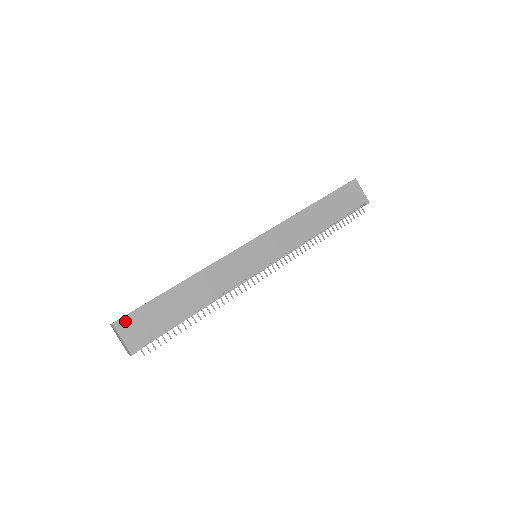
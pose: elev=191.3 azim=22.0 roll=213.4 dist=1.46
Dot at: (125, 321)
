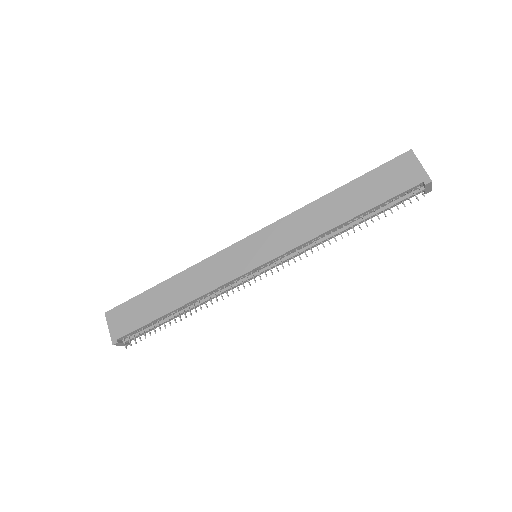
Dot at: (114, 312)
